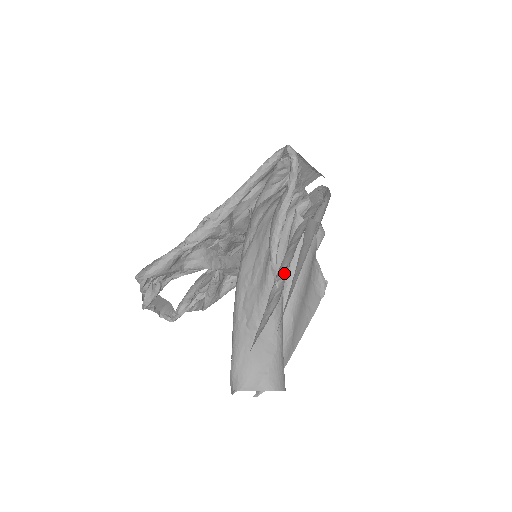
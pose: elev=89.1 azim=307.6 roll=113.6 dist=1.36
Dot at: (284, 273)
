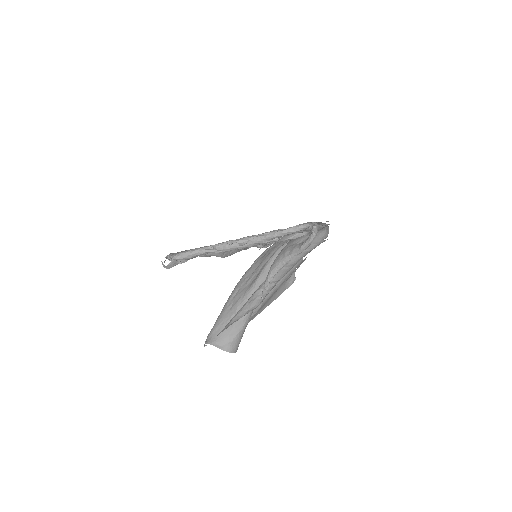
Dot at: (270, 285)
